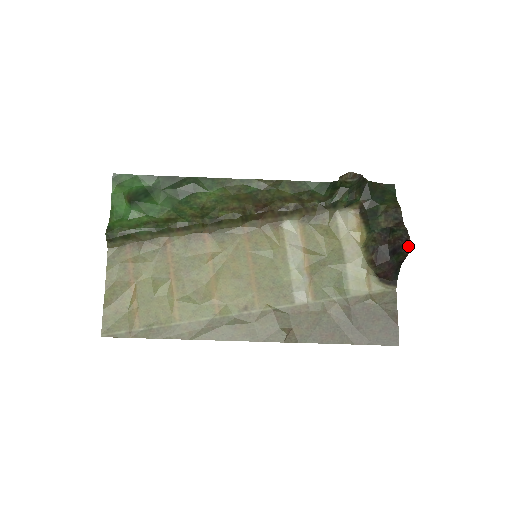
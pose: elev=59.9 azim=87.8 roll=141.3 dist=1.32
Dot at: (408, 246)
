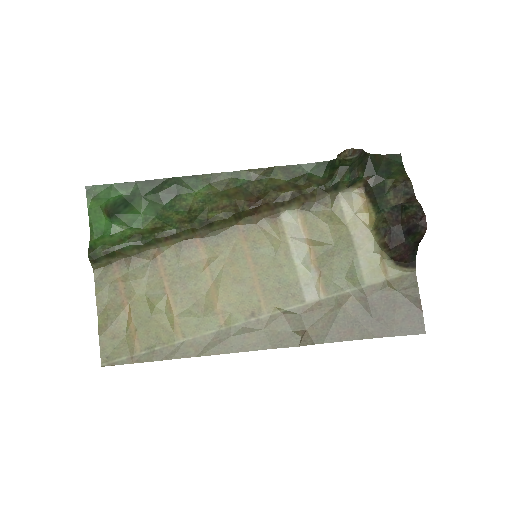
Dot at: (424, 225)
